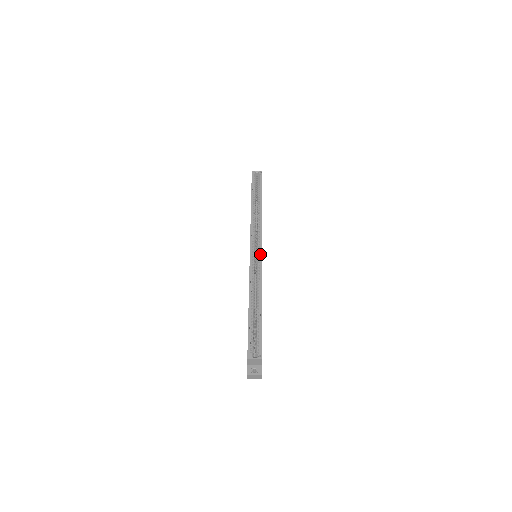
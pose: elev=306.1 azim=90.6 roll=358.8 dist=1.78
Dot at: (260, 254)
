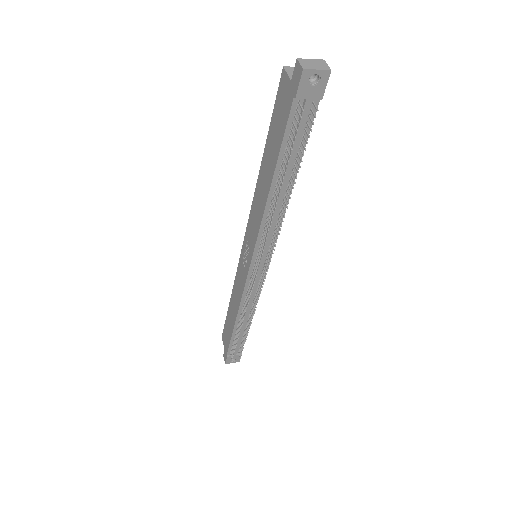
Dot at: occluded
